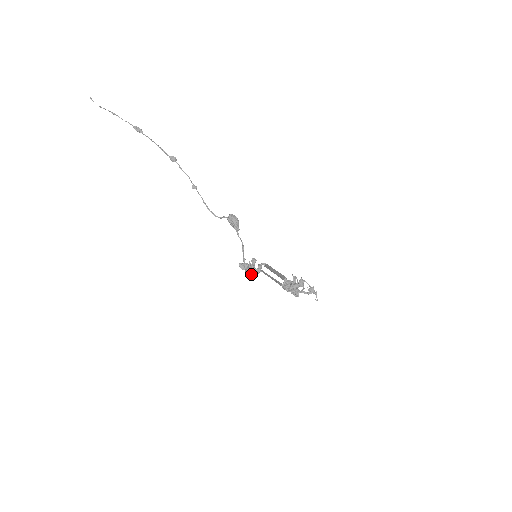
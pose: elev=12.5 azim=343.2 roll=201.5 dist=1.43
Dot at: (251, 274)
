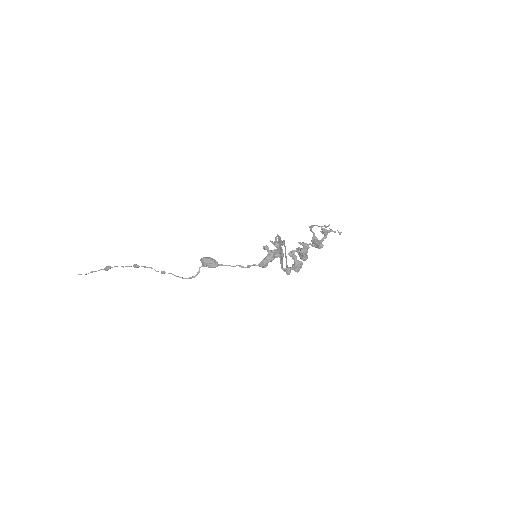
Dot at: occluded
